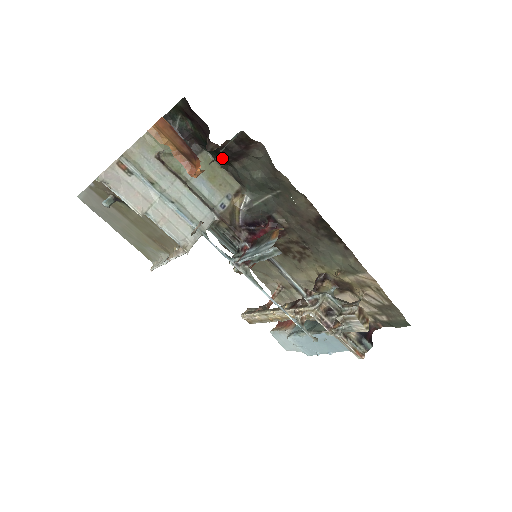
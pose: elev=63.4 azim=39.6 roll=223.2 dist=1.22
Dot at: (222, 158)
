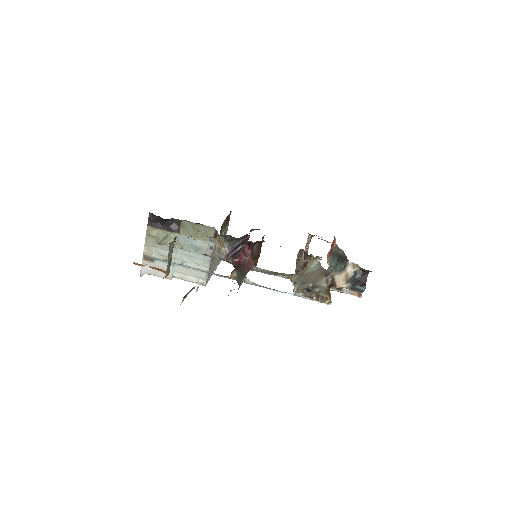
Dot at: occluded
